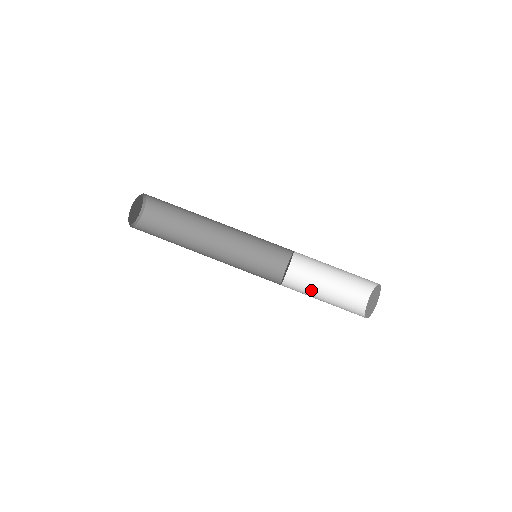
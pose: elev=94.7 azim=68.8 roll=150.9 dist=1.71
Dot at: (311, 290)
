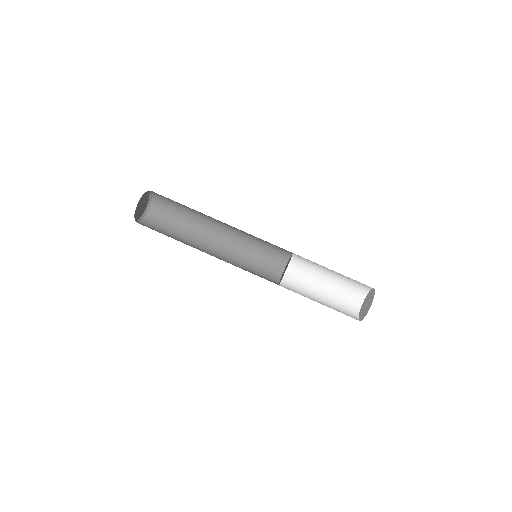
Dot at: occluded
